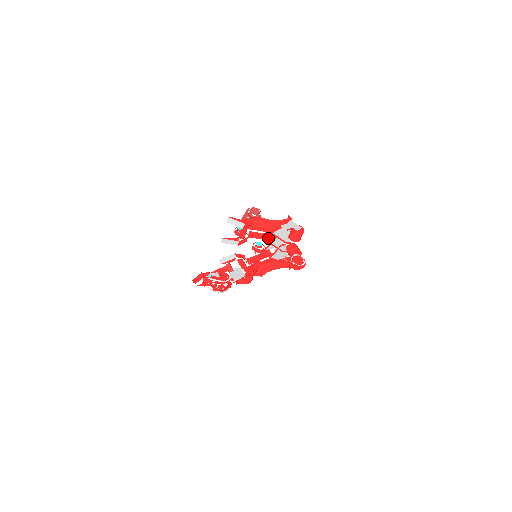
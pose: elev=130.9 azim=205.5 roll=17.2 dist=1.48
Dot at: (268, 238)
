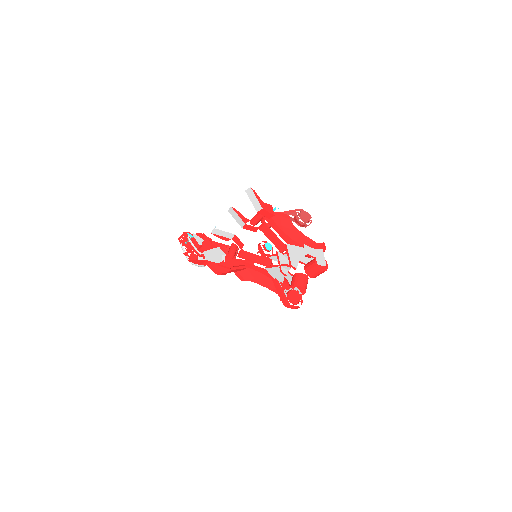
Dot at: (279, 245)
